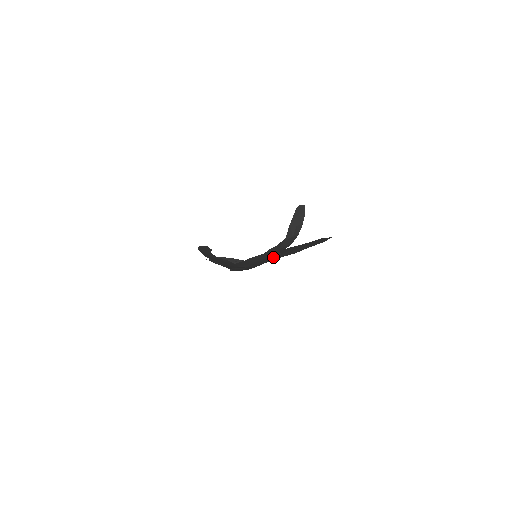
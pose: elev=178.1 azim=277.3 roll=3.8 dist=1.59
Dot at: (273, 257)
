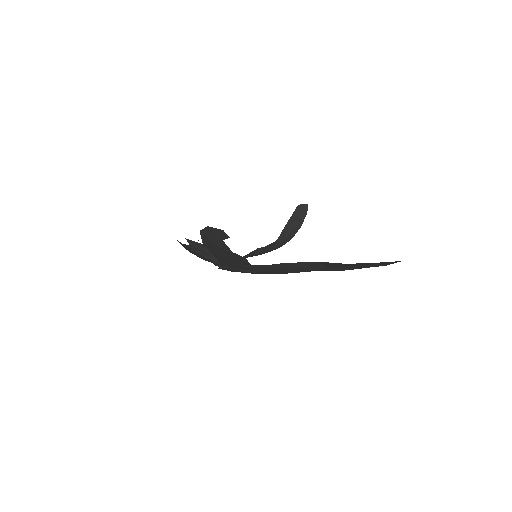
Dot at: (312, 269)
